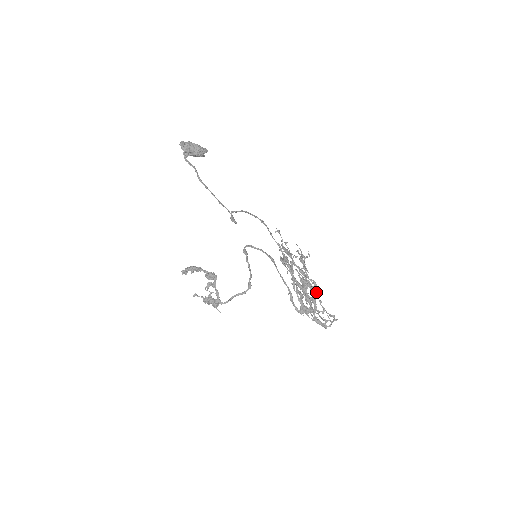
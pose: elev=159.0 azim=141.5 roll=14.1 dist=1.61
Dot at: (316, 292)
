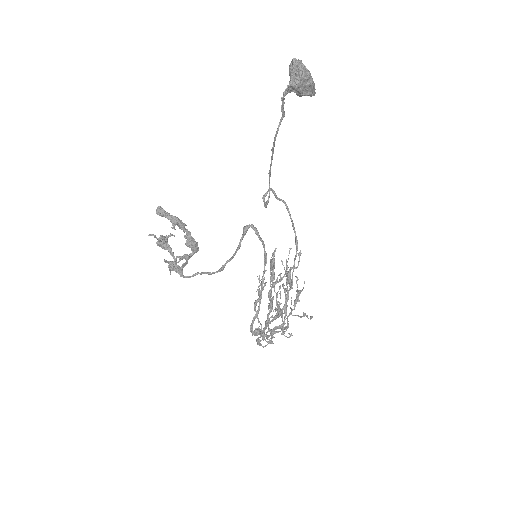
Dot at: occluded
